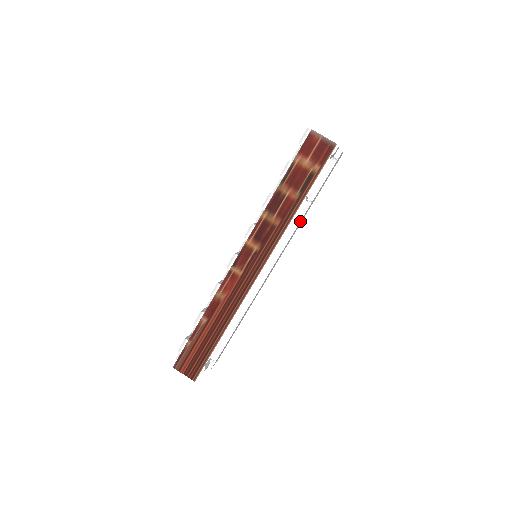
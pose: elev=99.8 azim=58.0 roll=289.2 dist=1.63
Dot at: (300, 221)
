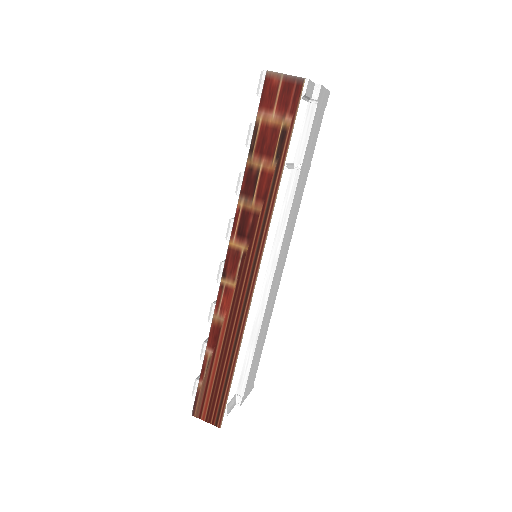
Dot at: (293, 197)
